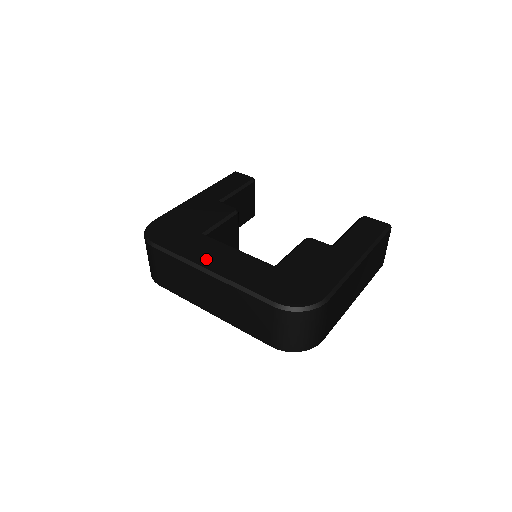
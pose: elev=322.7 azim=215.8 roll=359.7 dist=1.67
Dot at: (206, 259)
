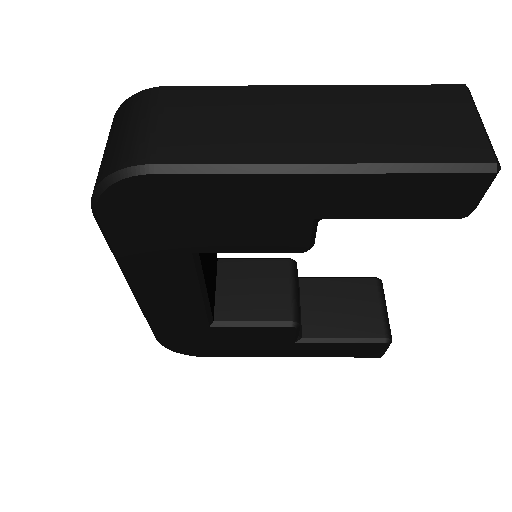
Dot at: occluded
